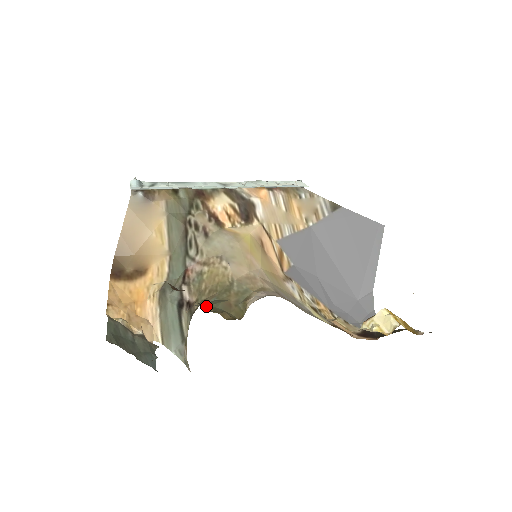
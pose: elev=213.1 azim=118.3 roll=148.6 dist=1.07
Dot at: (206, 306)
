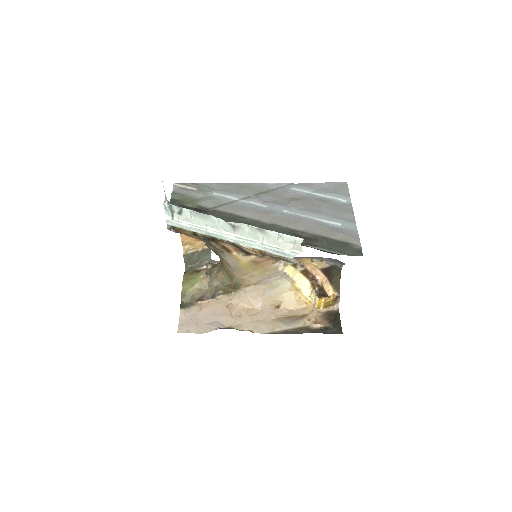
Dot at: (218, 289)
